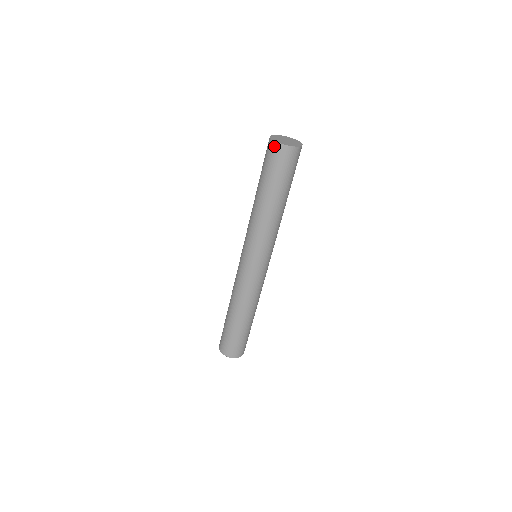
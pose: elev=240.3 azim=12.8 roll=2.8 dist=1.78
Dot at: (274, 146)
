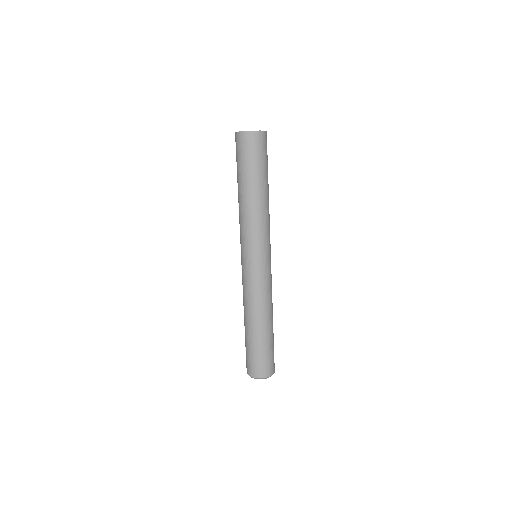
Dot at: (236, 137)
